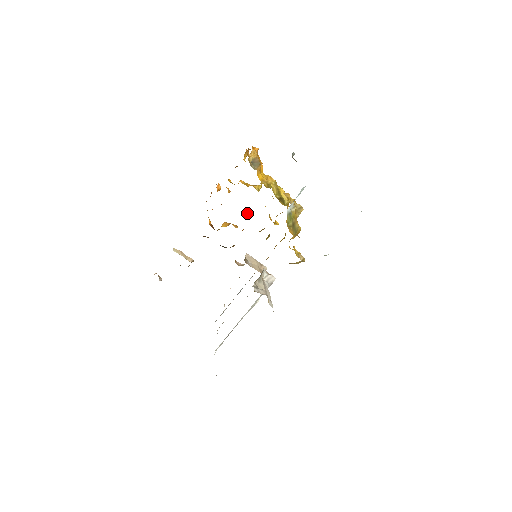
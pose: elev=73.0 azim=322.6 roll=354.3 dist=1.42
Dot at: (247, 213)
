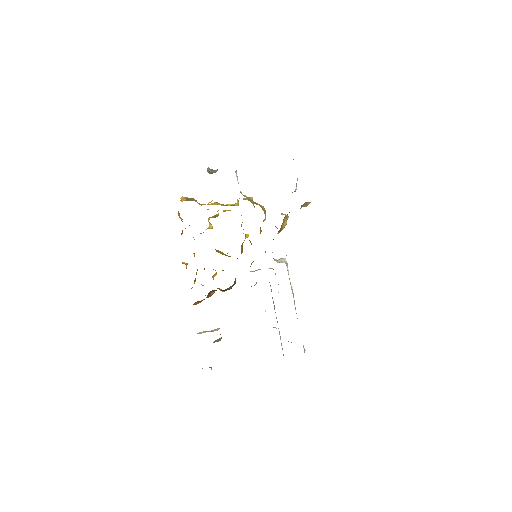
Dot at: (221, 253)
